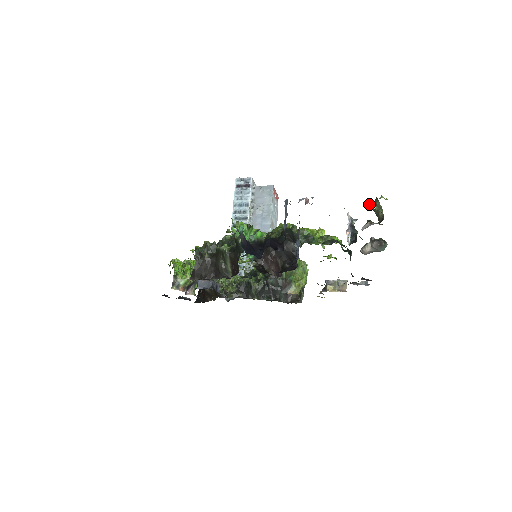
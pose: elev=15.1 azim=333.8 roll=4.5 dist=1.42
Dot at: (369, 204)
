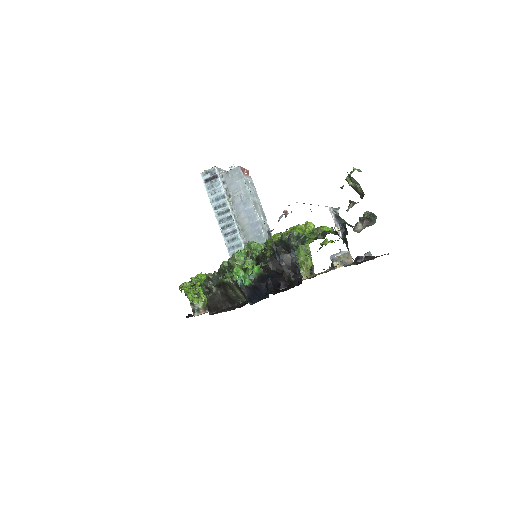
Dot at: occluded
